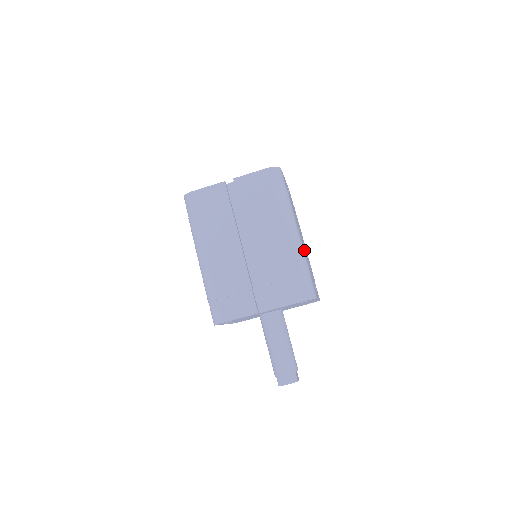
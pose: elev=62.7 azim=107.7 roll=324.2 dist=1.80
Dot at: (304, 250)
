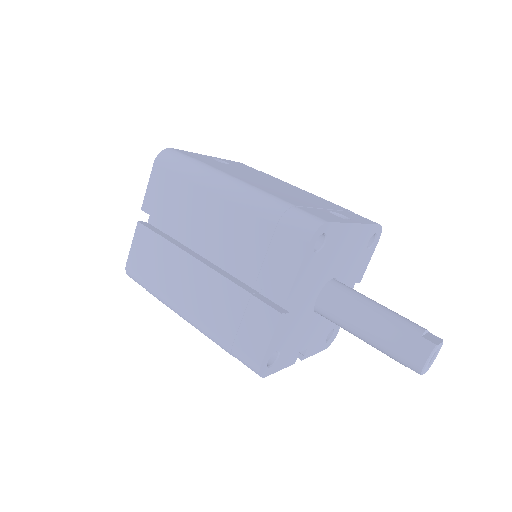
Dot at: (270, 191)
